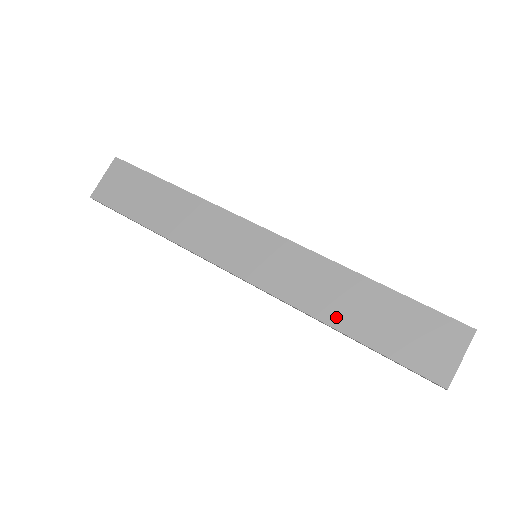
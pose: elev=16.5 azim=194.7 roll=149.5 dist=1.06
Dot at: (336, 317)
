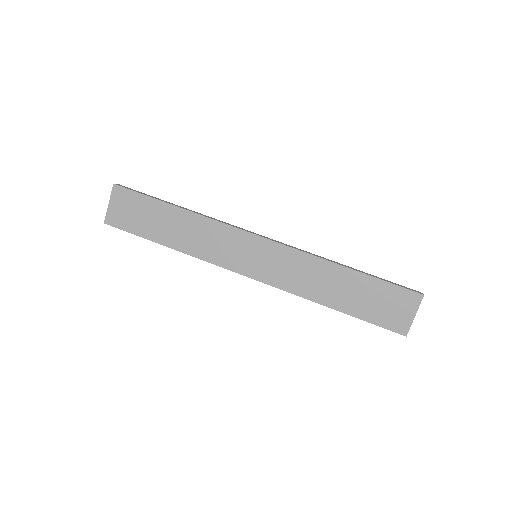
Dot at: (325, 298)
